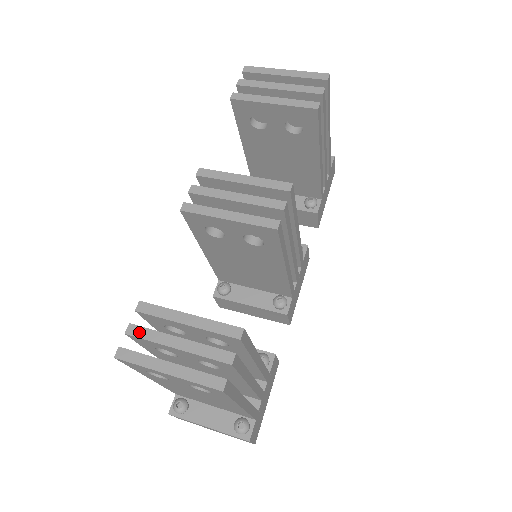
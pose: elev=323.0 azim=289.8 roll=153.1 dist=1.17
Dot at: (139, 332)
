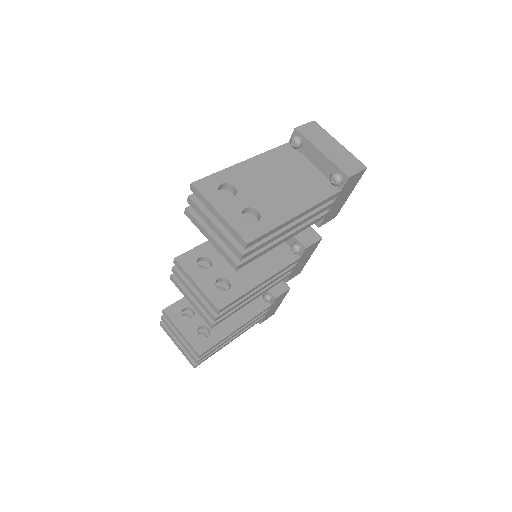
Dot at: (165, 323)
